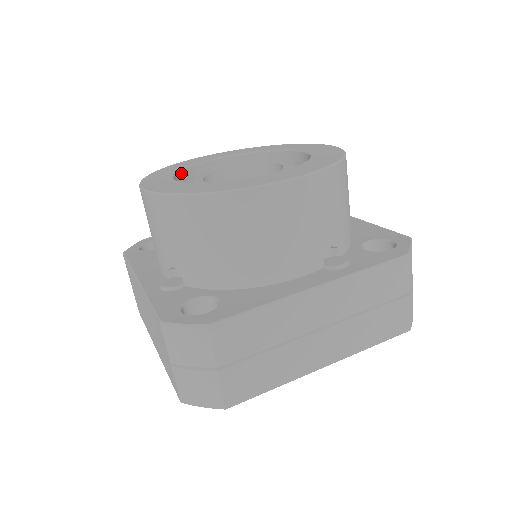
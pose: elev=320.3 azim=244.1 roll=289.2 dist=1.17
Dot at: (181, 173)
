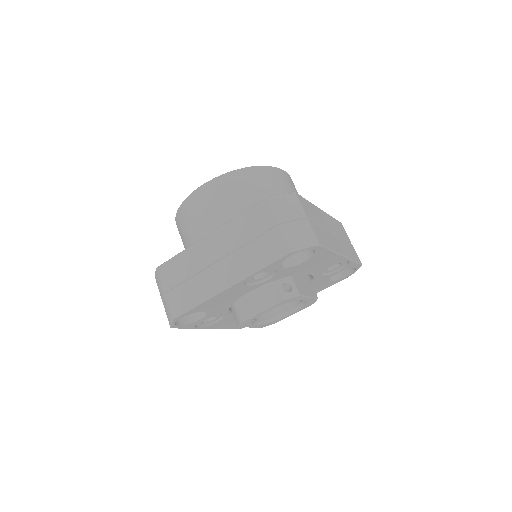
Dot at: occluded
